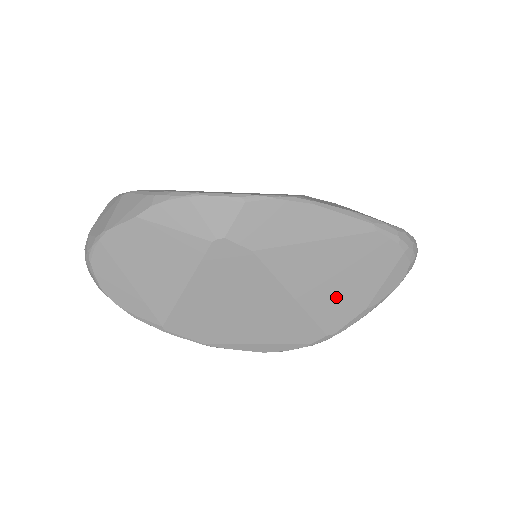
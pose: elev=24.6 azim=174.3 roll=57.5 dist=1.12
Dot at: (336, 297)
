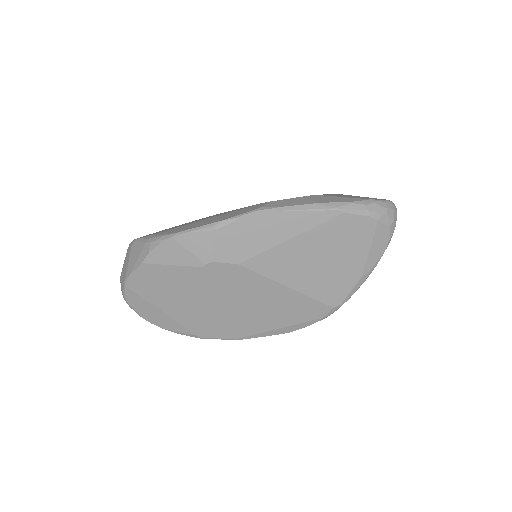
Dot at: (328, 276)
